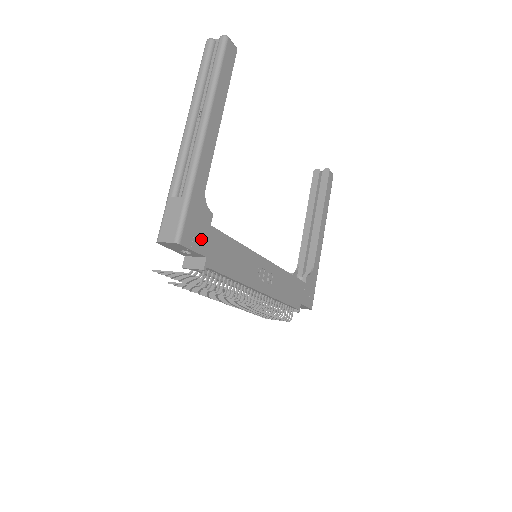
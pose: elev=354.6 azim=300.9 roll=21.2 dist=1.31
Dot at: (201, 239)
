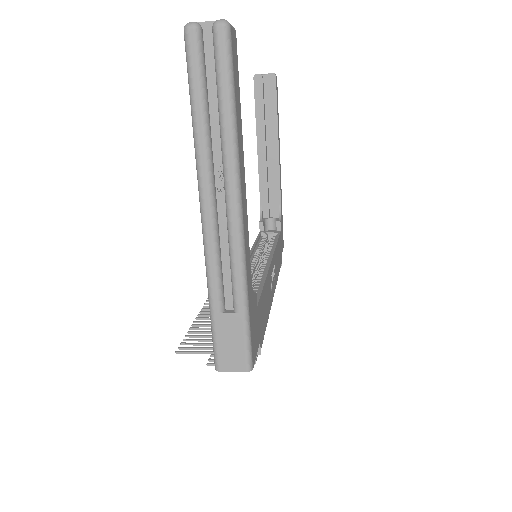
Dot at: (256, 333)
